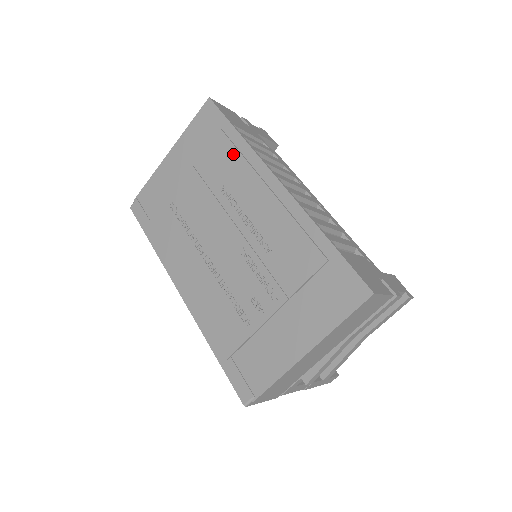
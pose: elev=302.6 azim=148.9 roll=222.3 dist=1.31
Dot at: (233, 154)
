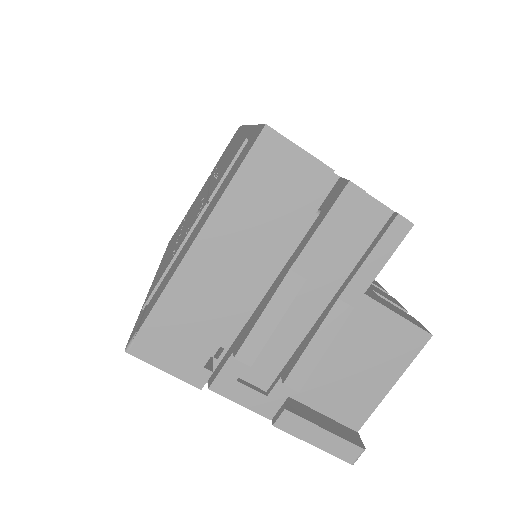
Dot at: (232, 140)
